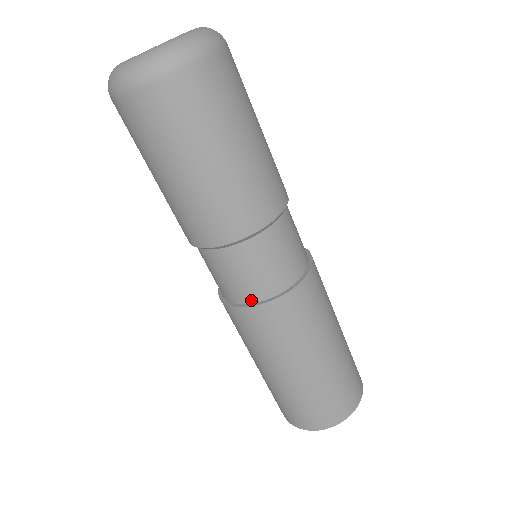
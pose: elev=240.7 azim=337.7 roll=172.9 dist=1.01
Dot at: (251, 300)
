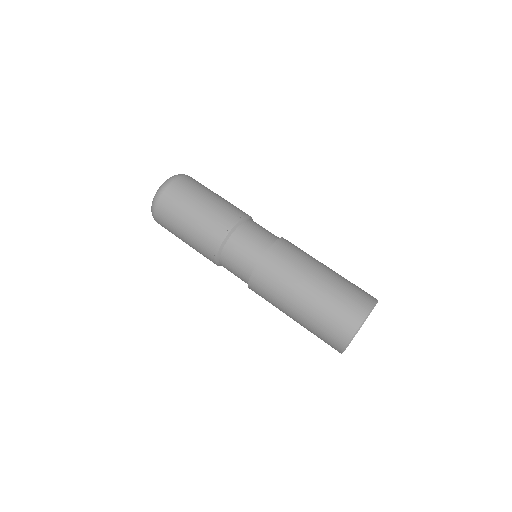
Dot at: (264, 250)
